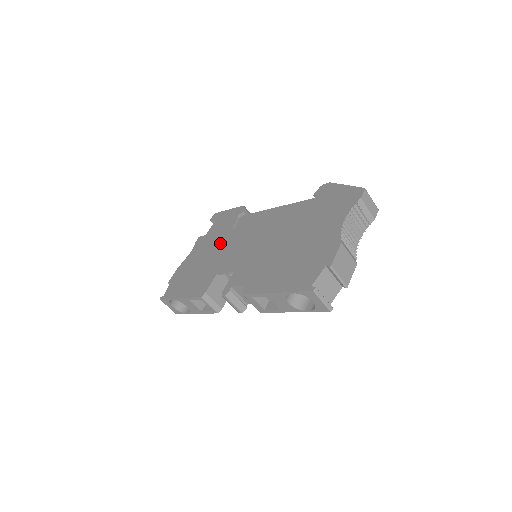
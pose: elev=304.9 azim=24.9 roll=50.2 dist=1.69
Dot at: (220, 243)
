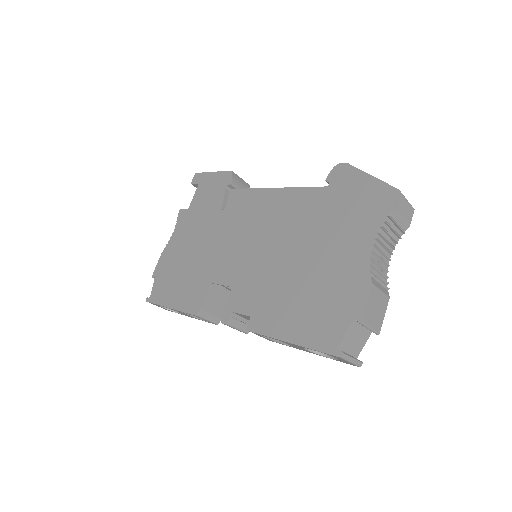
Dot at: (208, 230)
